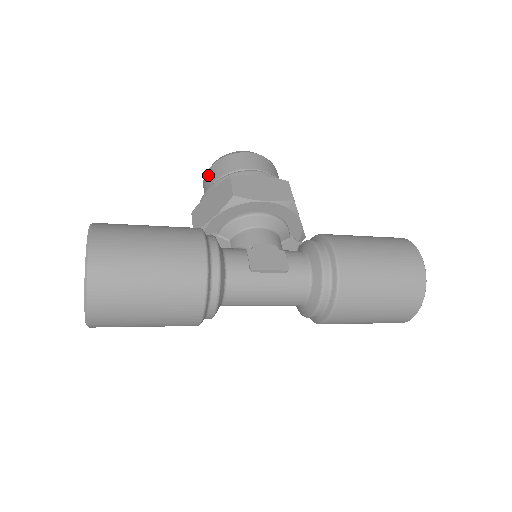
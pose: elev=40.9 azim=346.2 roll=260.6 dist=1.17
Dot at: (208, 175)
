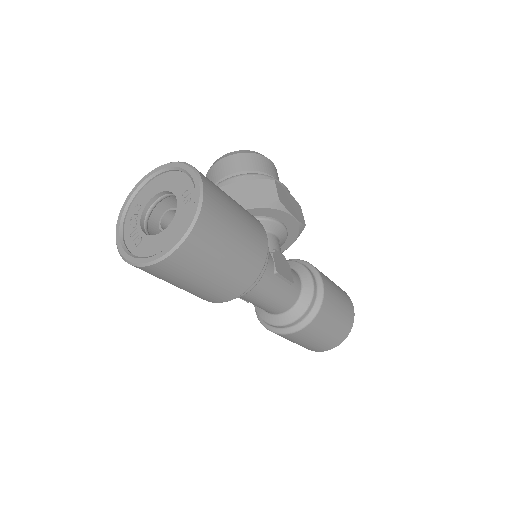
Dot at: (232, 160)
